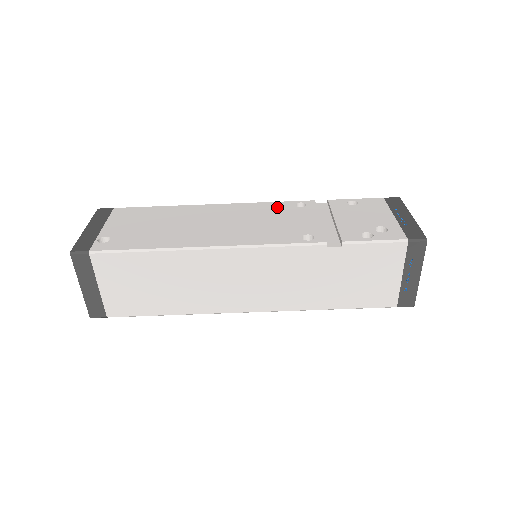
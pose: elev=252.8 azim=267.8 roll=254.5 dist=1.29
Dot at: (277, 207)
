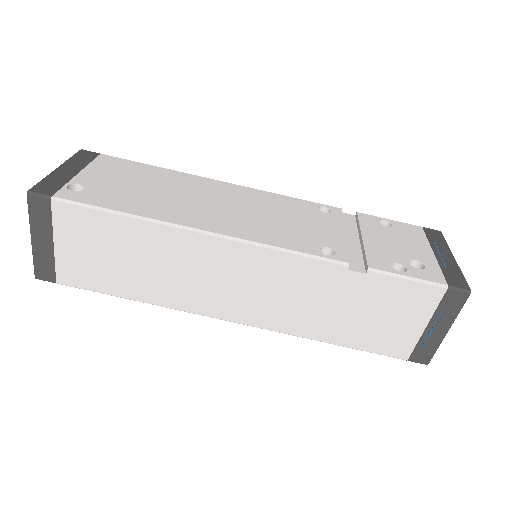
Dot at: (296, 204)
